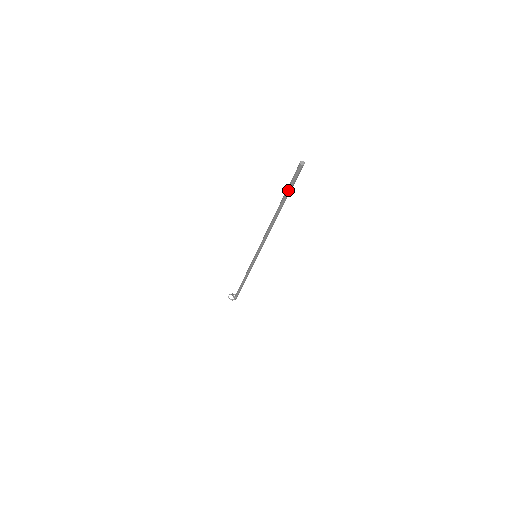
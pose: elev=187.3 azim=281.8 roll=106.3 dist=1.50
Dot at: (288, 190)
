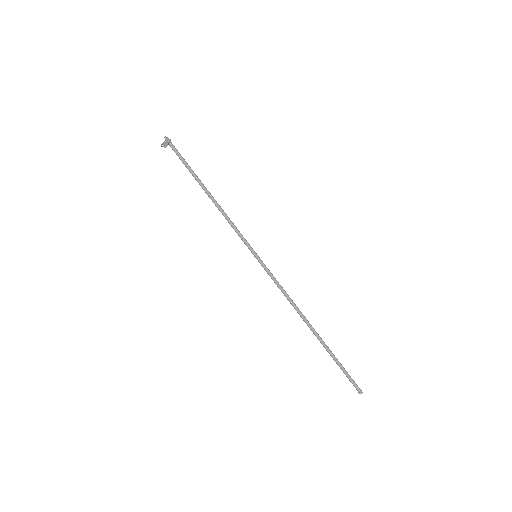
Dot at: (338, 365)
